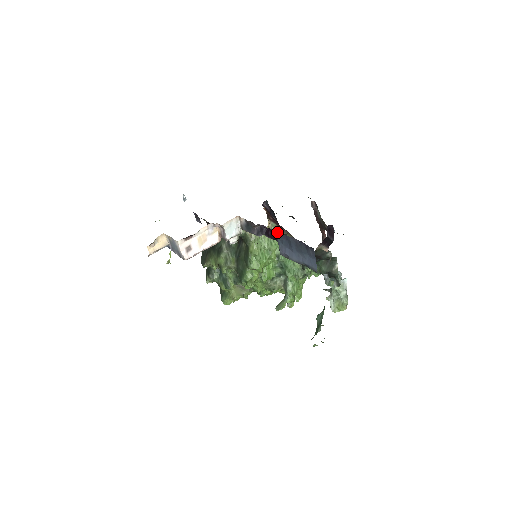
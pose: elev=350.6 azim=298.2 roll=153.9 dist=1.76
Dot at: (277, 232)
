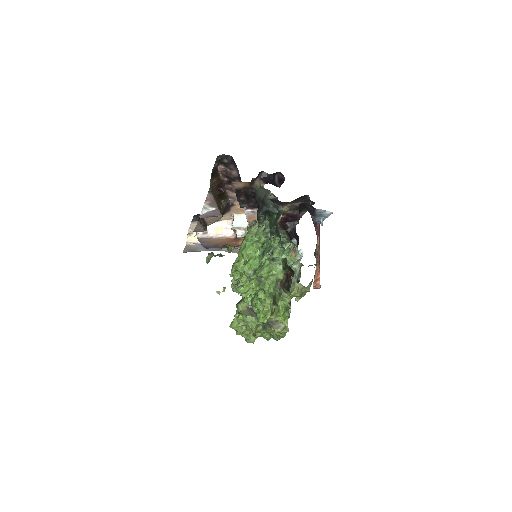
Dot at: occluded
